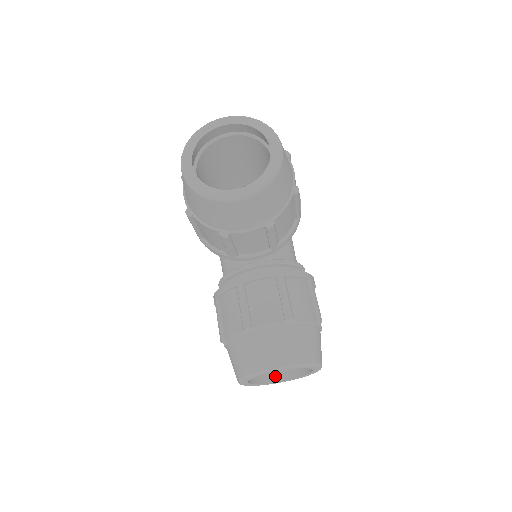
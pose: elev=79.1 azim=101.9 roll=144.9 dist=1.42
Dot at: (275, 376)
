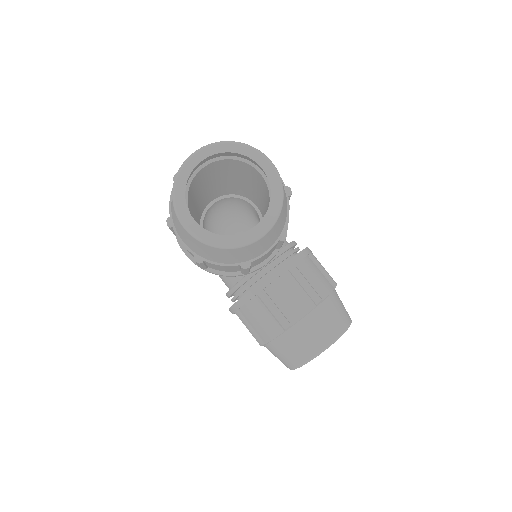
Dot at: occluded
